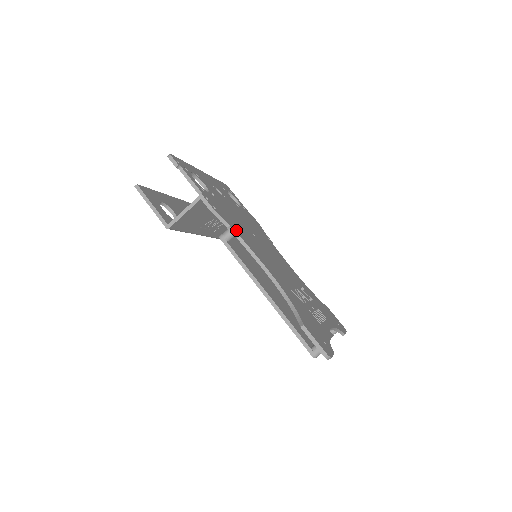
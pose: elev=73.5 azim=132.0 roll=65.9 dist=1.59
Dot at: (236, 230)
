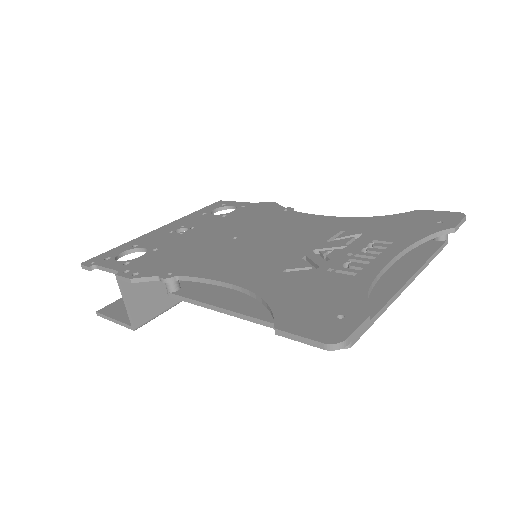
Dot at: (175, 271)
